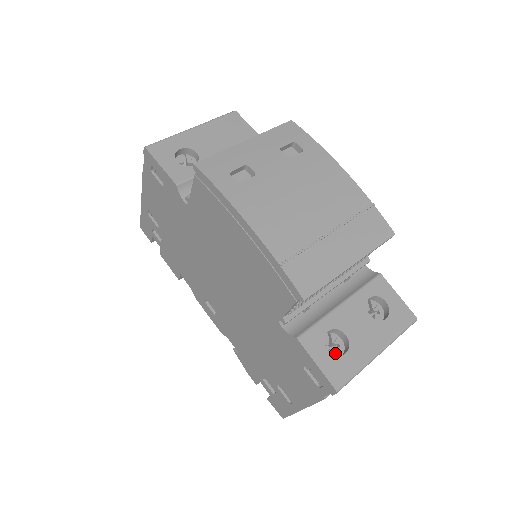
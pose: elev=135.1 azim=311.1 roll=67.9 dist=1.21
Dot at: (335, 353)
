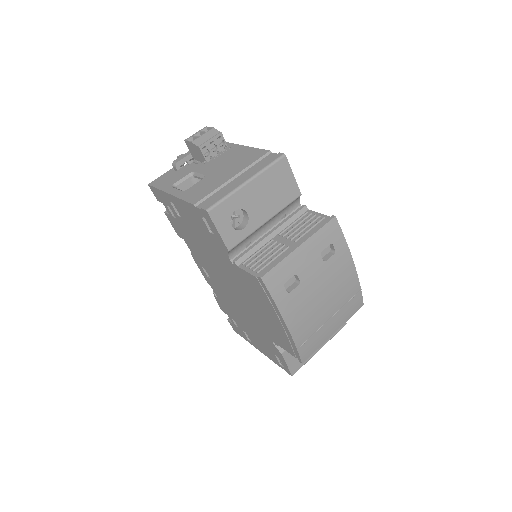
Dot at: occluded
